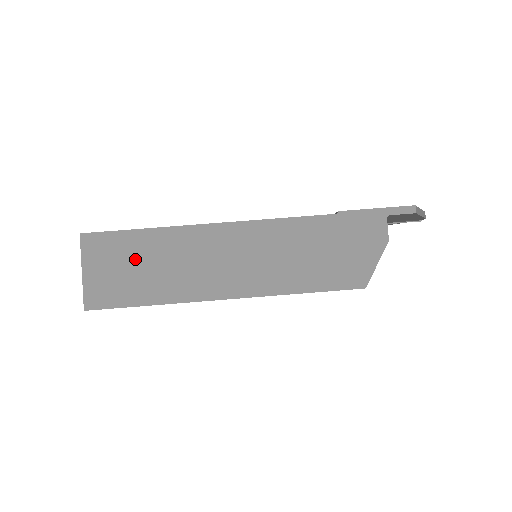
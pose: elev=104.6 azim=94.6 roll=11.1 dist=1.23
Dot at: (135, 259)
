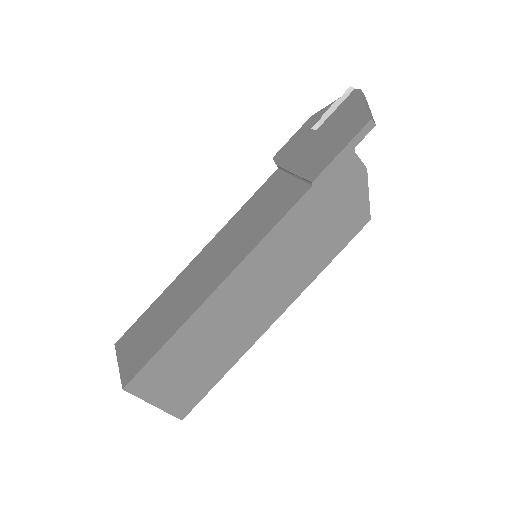
Dot at: (184, 362)
